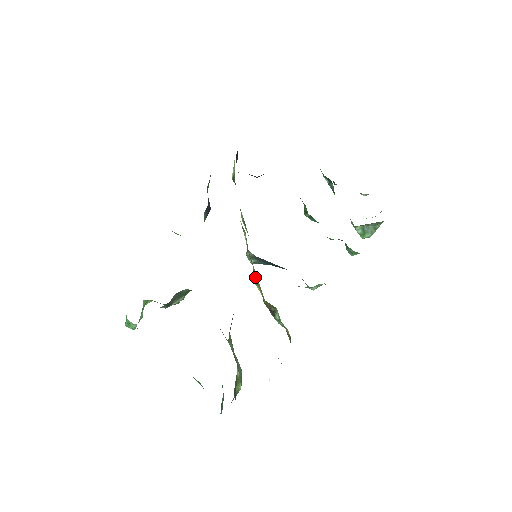
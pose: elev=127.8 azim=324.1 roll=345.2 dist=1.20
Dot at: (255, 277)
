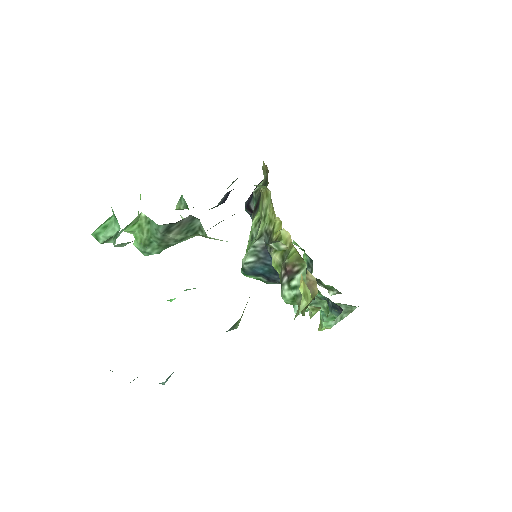
Dot at: occluded
